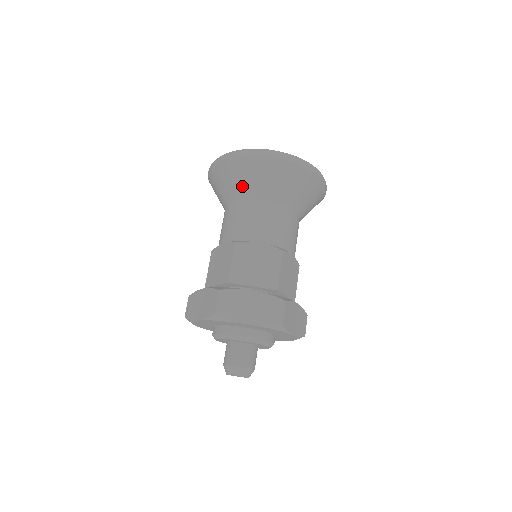
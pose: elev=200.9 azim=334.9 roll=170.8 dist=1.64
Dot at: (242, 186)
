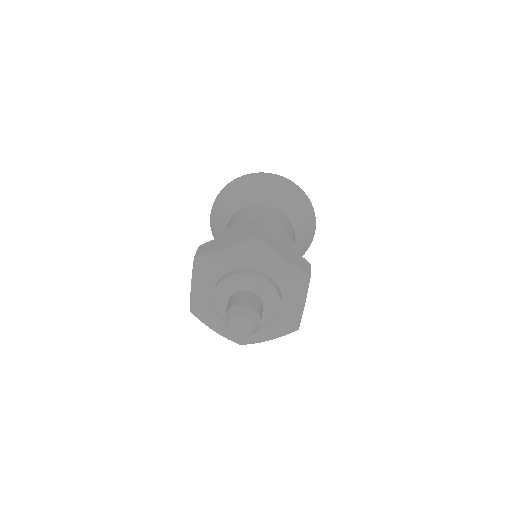
Dot at: (227, 210)
